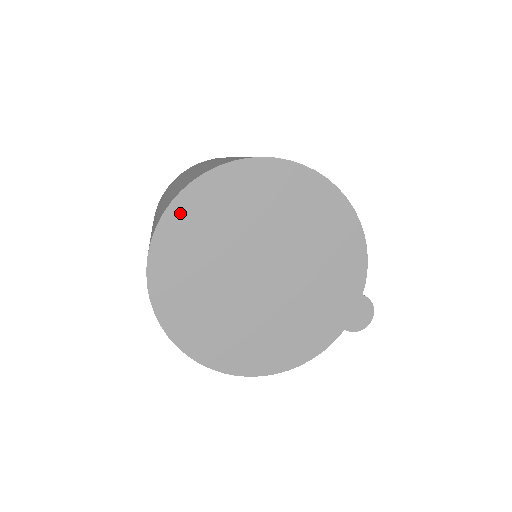
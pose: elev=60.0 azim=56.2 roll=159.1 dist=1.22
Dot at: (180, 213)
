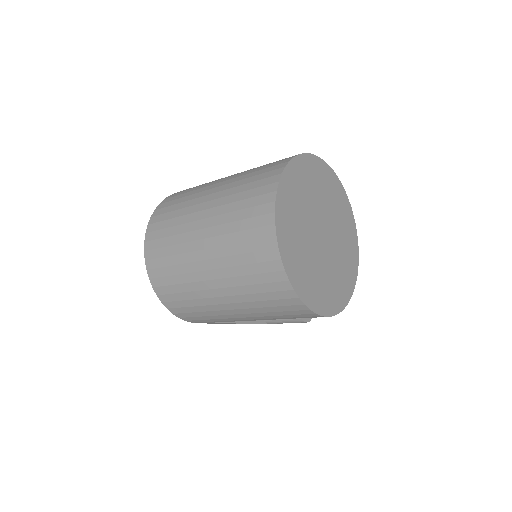
Dot at: (286, 182)
